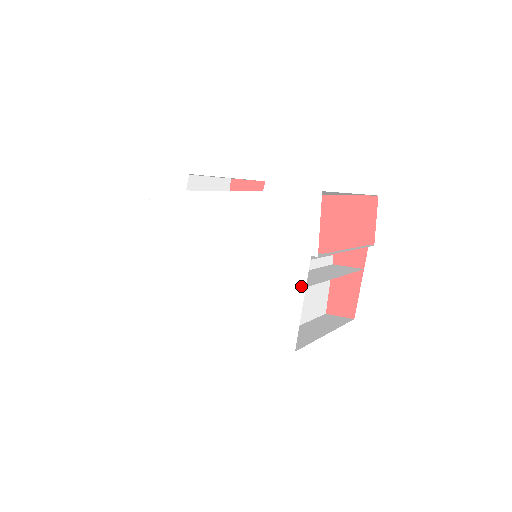
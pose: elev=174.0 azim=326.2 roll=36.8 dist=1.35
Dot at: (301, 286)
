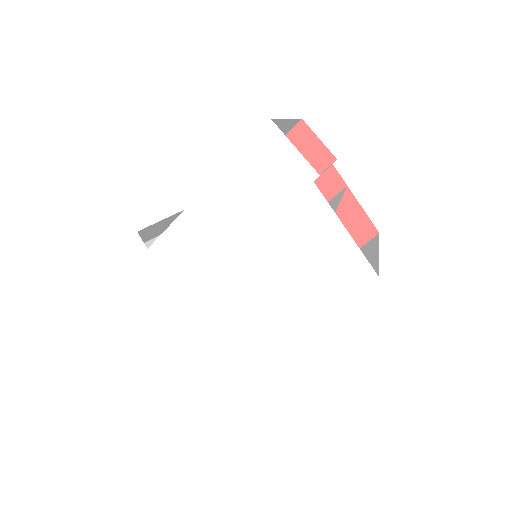
Dot at: (330, 216)
